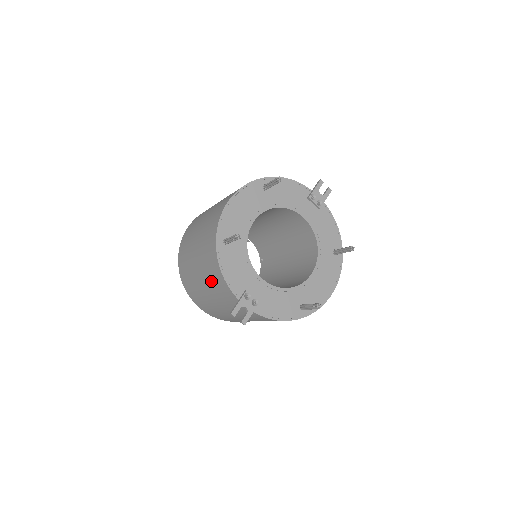
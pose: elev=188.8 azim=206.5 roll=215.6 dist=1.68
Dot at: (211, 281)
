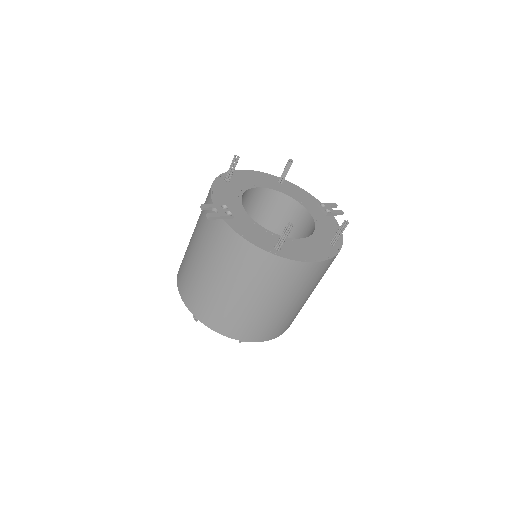
Dot at: (200, 217)
